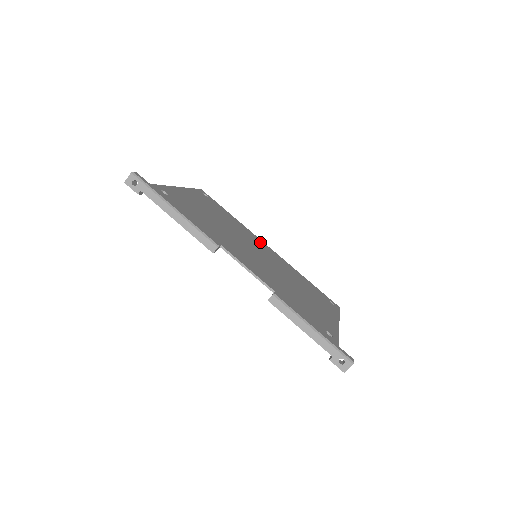
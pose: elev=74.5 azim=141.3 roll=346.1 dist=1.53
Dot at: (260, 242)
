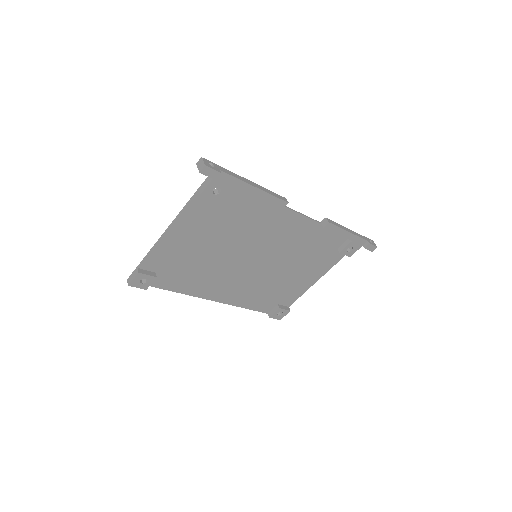
Dot at: (212, 290)
